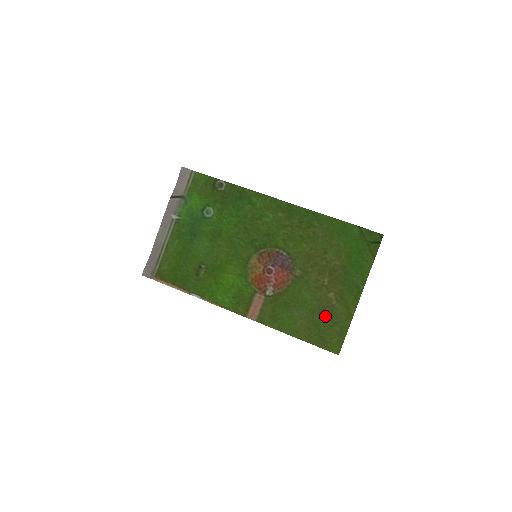
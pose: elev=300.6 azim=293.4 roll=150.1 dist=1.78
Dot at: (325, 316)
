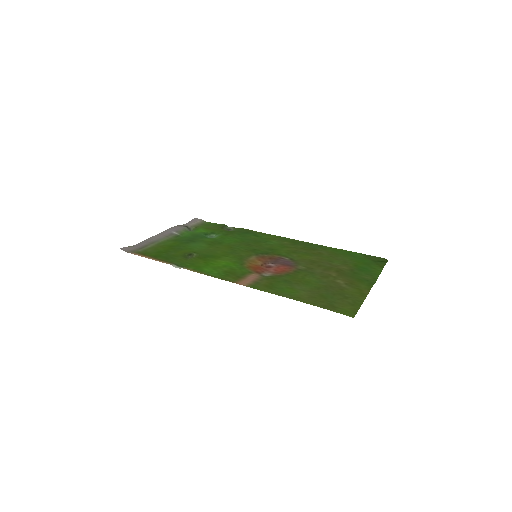
Dot at: (333, 292)
